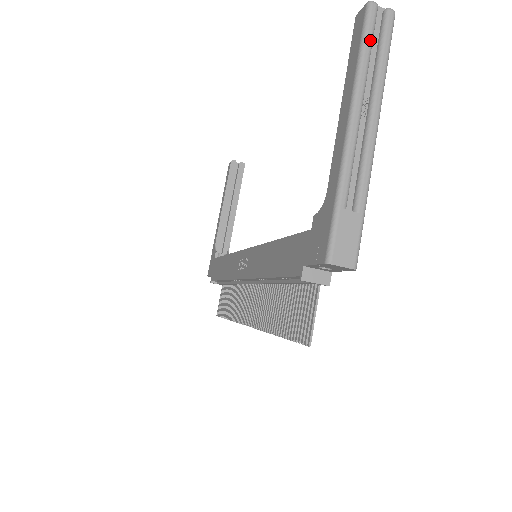
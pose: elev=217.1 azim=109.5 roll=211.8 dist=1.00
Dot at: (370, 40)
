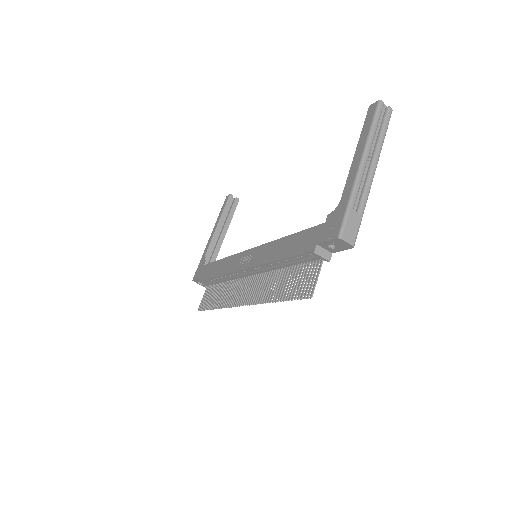
Dot at: (378, 120)
